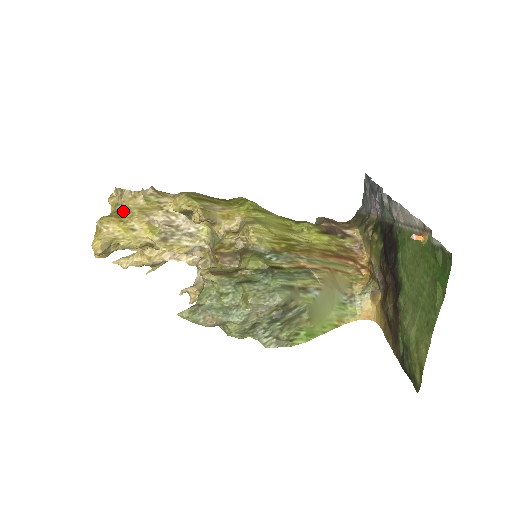
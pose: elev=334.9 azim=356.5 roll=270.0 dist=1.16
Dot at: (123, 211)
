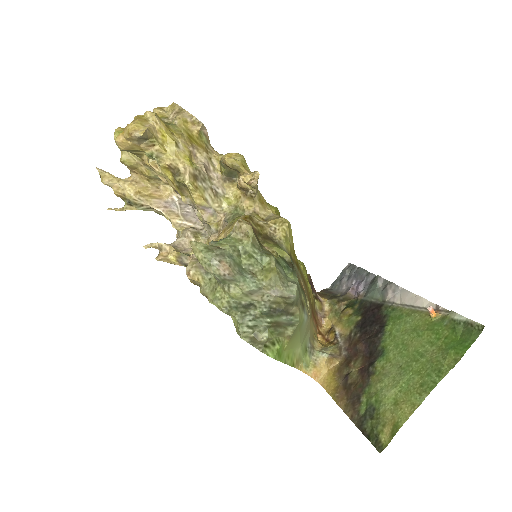
Dot at: (173, 125)
